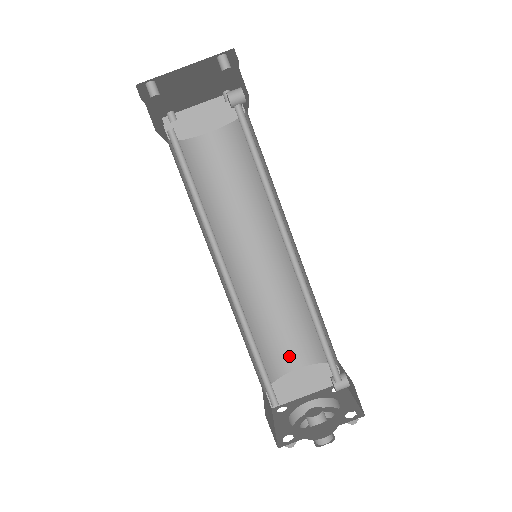
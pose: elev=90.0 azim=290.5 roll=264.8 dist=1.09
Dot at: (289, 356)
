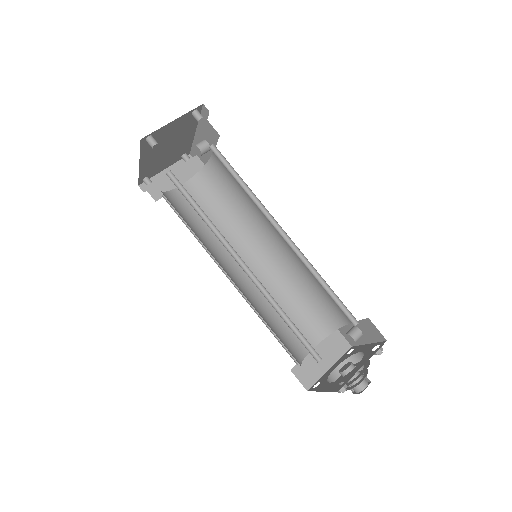
Dot at: occluded
